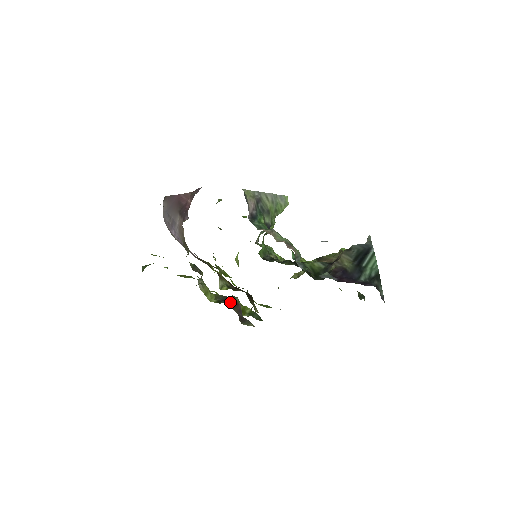
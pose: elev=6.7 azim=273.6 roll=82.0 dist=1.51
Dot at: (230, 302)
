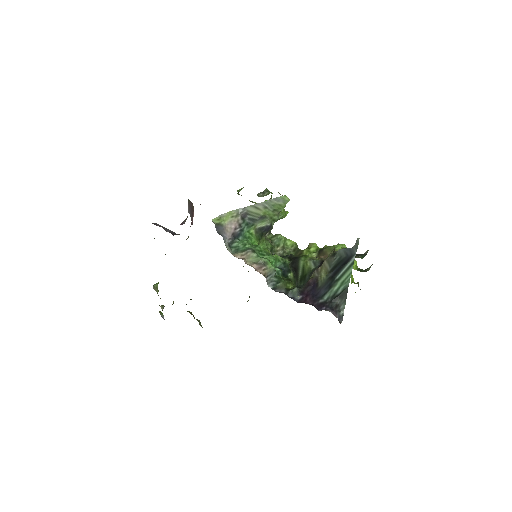
Dot at: occluded
